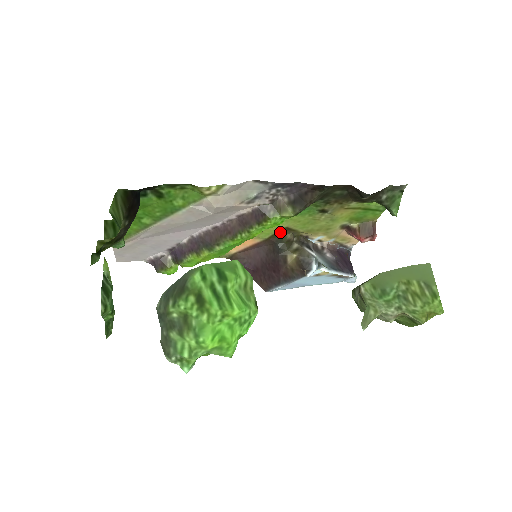
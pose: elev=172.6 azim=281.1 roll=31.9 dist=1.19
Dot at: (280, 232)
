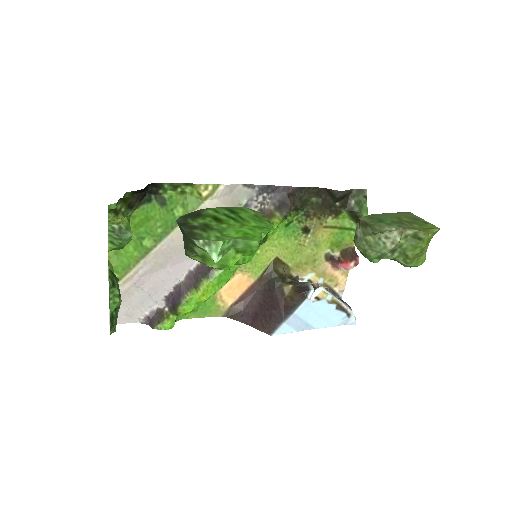
Dot at: (272, 265)
